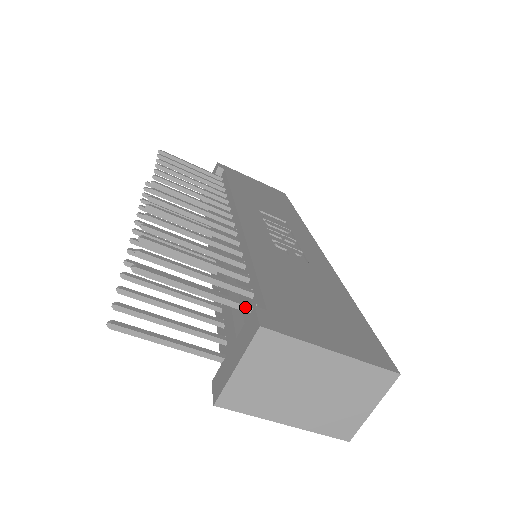
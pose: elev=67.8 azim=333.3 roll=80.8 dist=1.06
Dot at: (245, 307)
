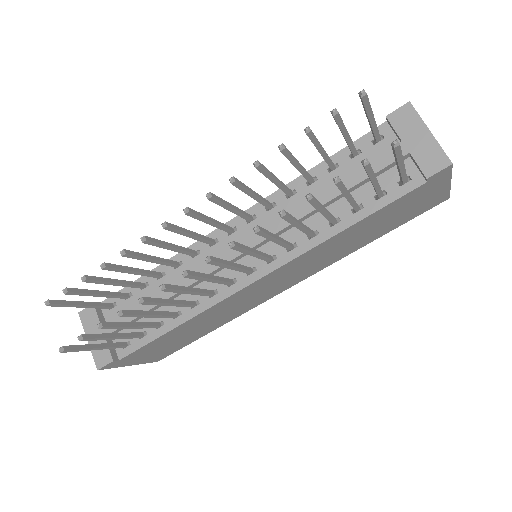
Dot at: (378, 133)
